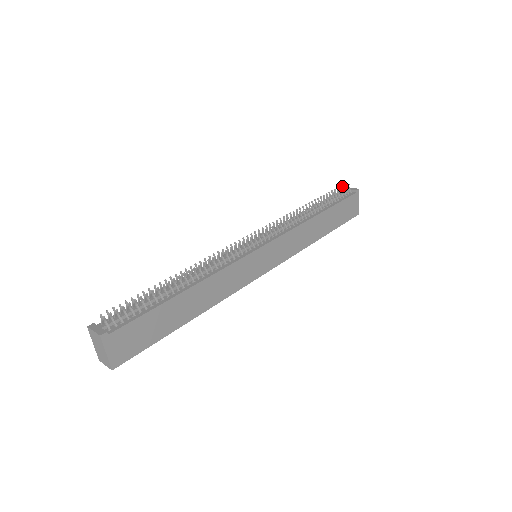
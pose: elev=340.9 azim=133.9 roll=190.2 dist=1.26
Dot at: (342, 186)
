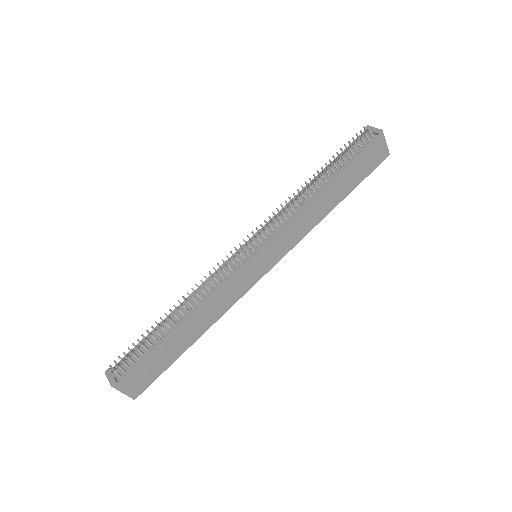
Dot at: (360, 132)
